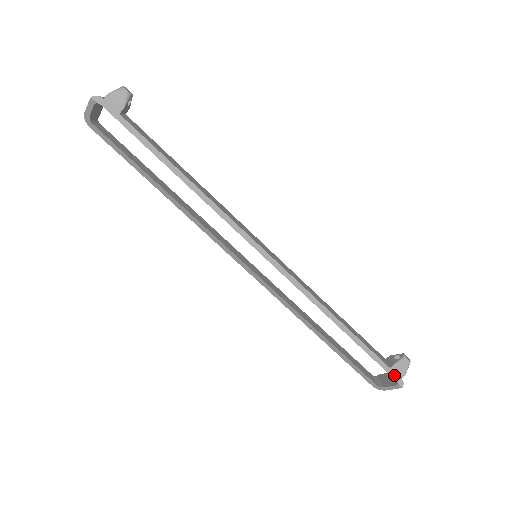
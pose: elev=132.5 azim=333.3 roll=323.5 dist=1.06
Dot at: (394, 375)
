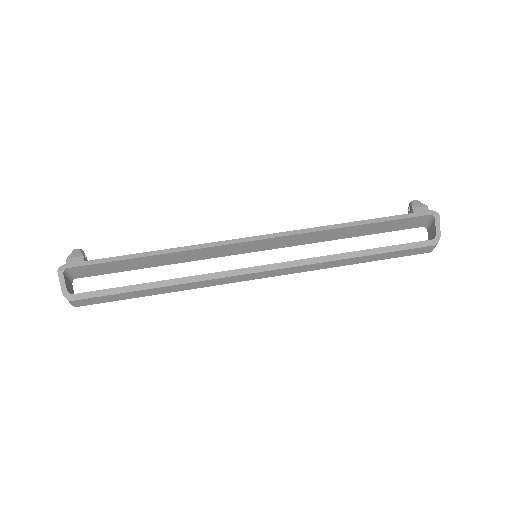
Dot at: (423, 214)
